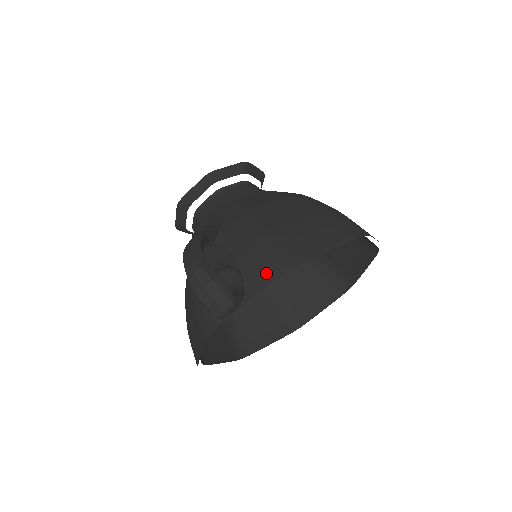
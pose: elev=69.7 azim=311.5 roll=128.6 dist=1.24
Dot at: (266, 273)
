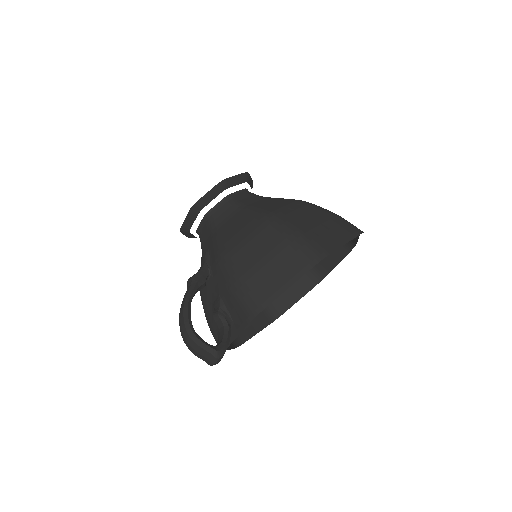
Dot at: (243, 317)
